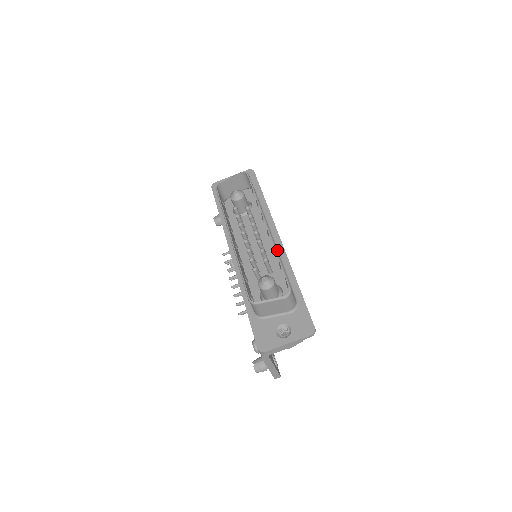
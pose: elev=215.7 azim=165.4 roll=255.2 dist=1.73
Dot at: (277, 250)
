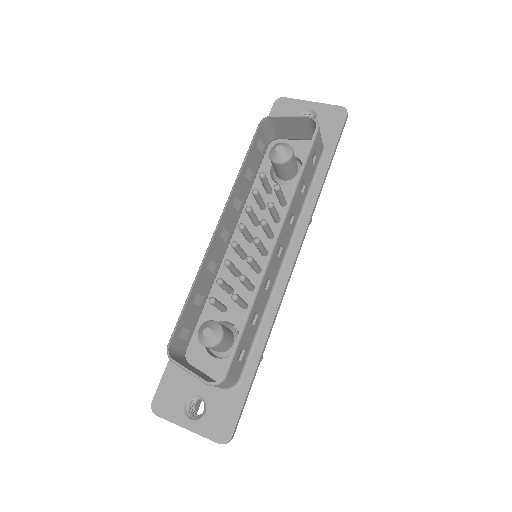
Dot at: (275, 279)
